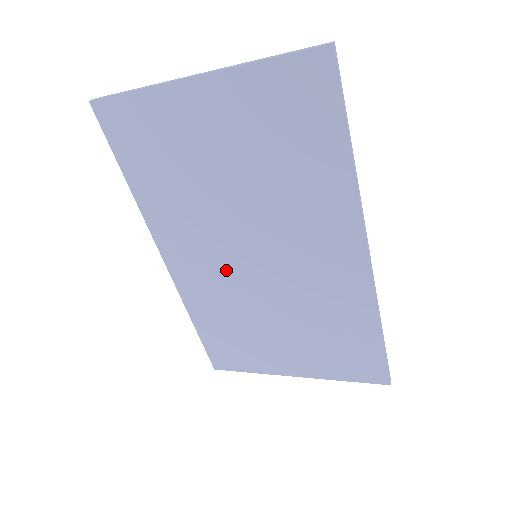
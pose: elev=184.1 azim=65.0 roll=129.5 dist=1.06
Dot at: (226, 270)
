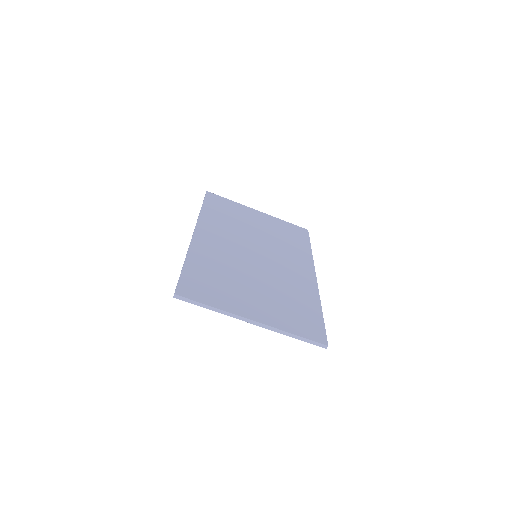
Dot at: (235, 251)
